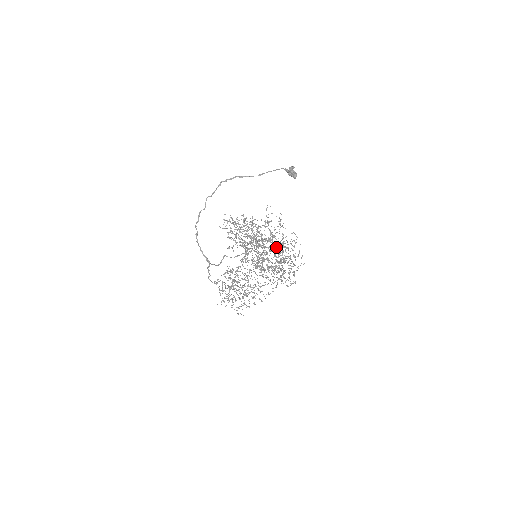
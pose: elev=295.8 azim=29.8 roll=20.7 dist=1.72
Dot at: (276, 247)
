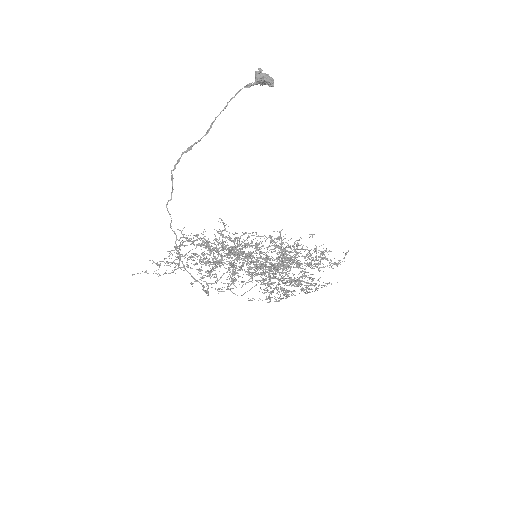
Dot at: (259, 247)
